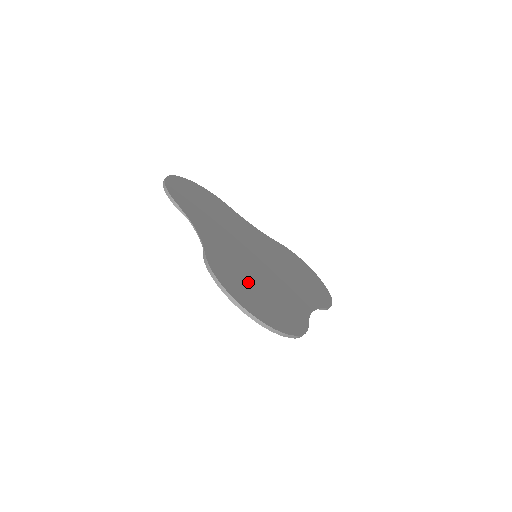
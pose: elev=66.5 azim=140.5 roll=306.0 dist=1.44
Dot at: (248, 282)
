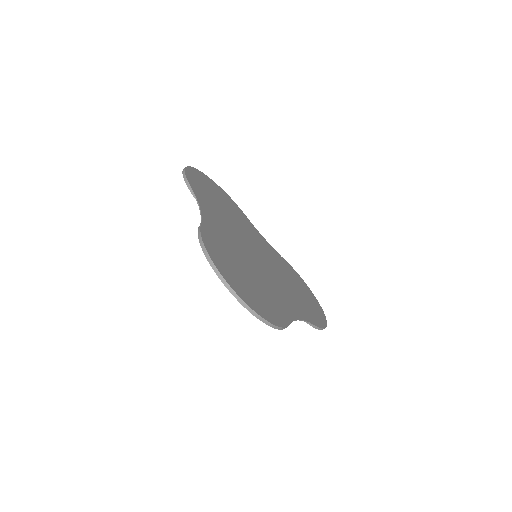
Dot at: (237, 265)
